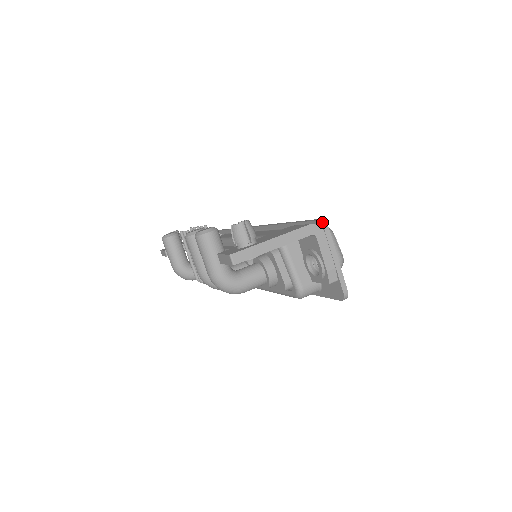
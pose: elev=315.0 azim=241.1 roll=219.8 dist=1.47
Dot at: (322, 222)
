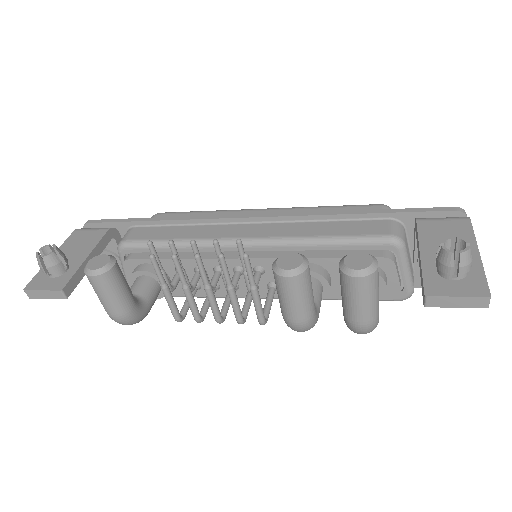
Dot at: (464, 212)
